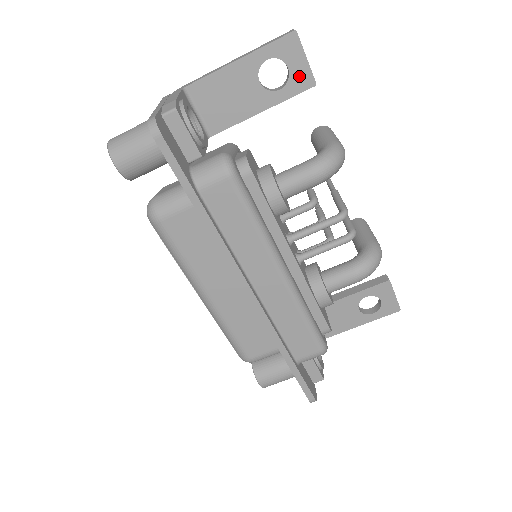
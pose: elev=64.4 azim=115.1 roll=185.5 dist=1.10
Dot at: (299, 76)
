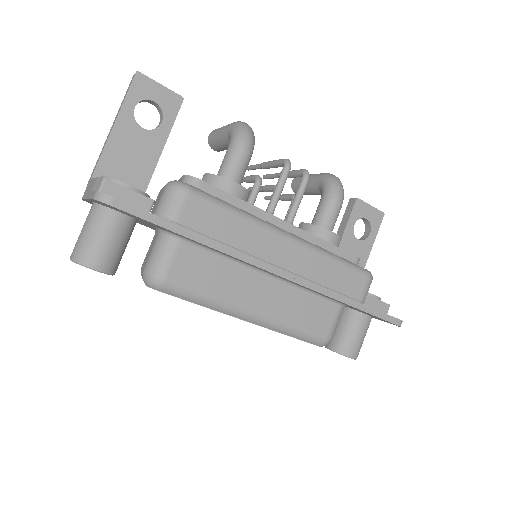
Dot at: (167, 101)
